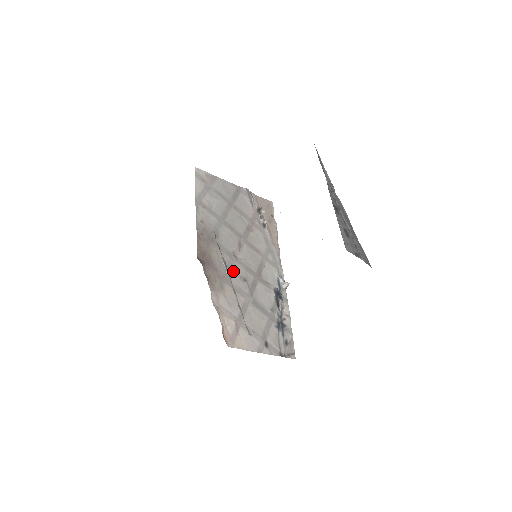
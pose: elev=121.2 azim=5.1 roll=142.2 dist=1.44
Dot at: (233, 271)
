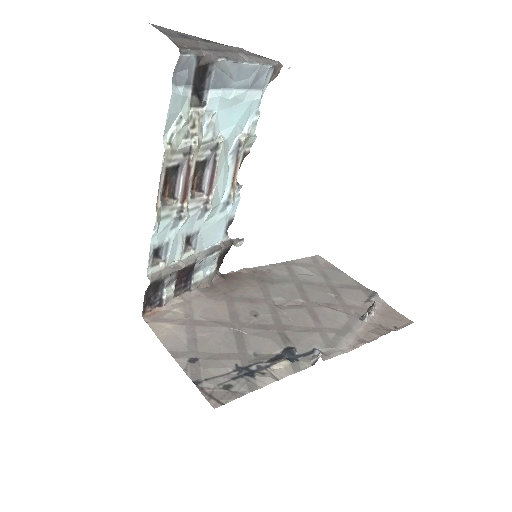
Dot at: (251, 304)
